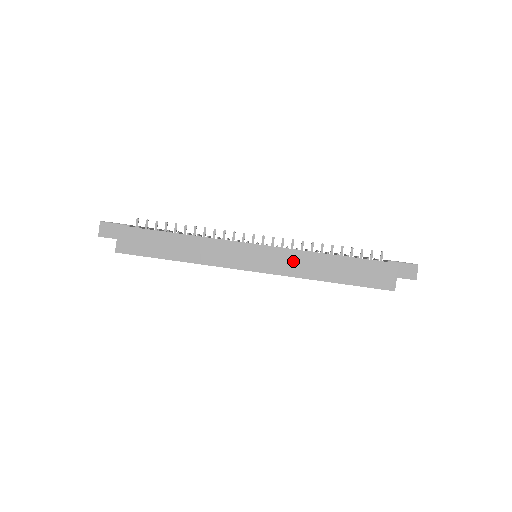
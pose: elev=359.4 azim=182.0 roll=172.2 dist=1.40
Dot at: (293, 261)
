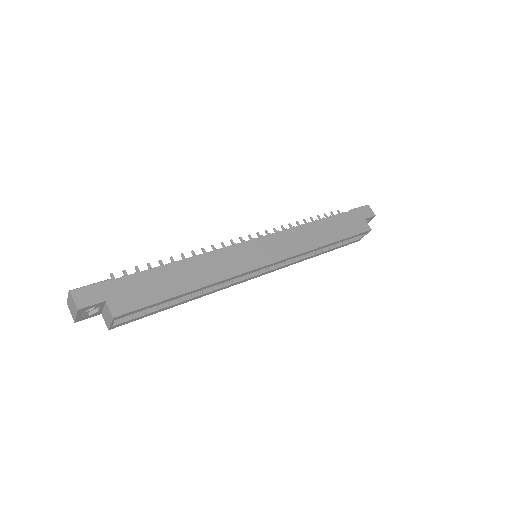
Dot at: (292, 240)
